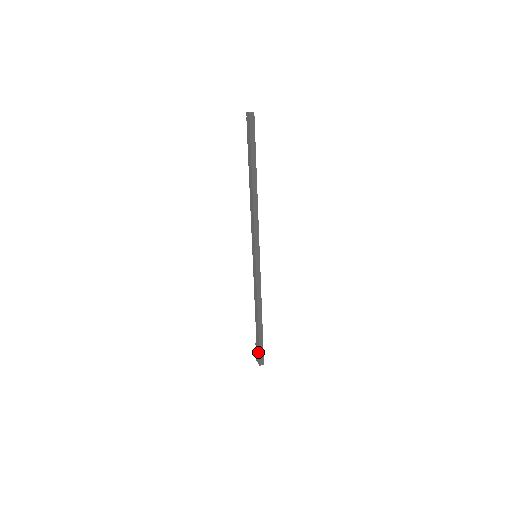
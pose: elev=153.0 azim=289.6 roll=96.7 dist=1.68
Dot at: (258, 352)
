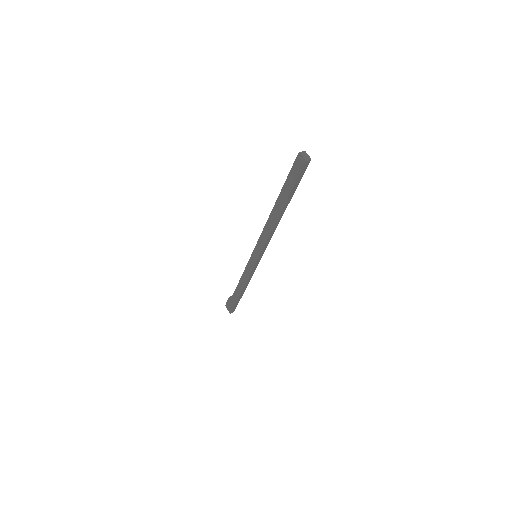
Dot at: (231, 306)
